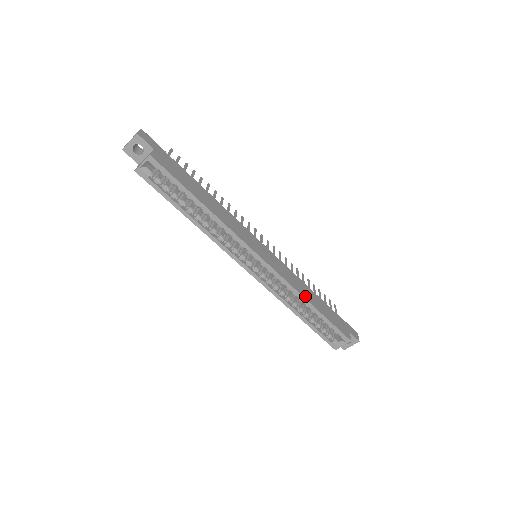
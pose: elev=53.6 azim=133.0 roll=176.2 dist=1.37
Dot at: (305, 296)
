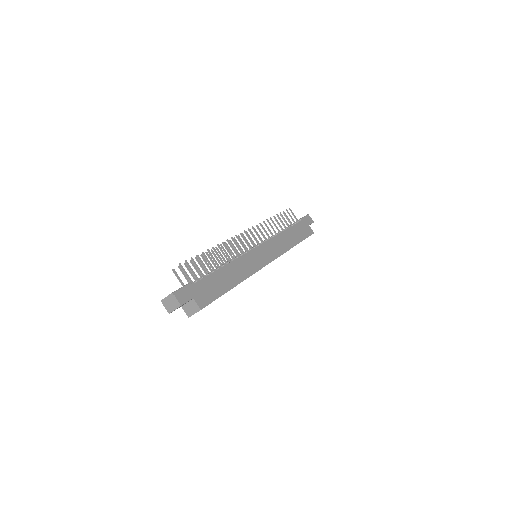
Dot at: (290, 246)
